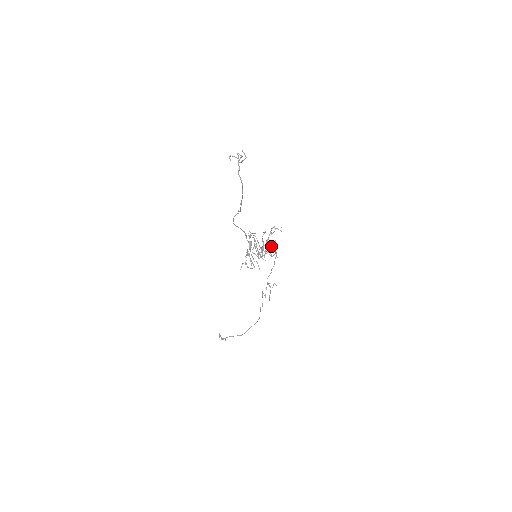
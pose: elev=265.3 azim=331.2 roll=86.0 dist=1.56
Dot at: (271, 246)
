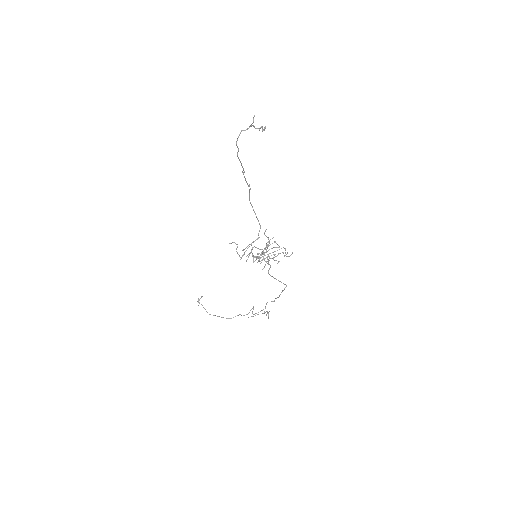
Dot at: occluded
